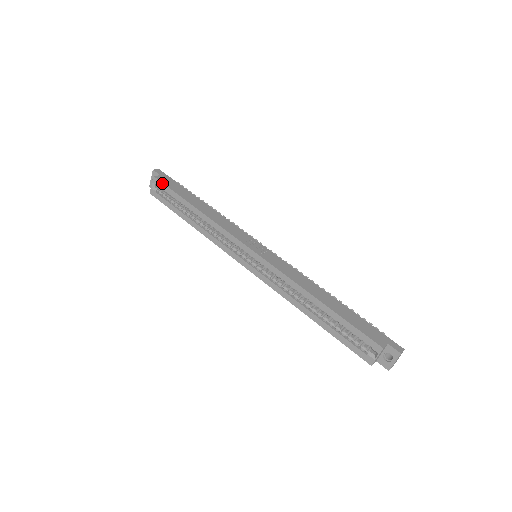
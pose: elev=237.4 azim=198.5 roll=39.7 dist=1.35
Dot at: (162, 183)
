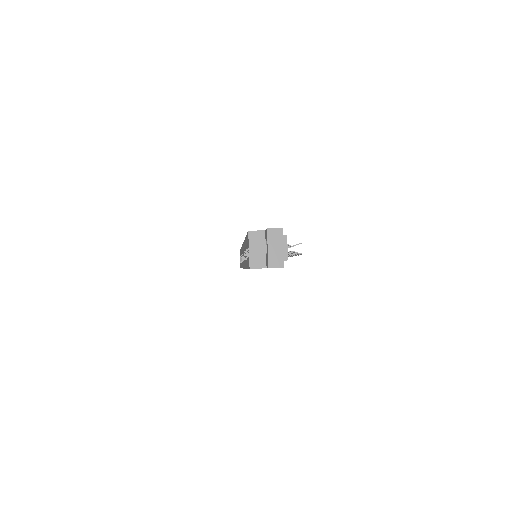
Dot at: occluded
